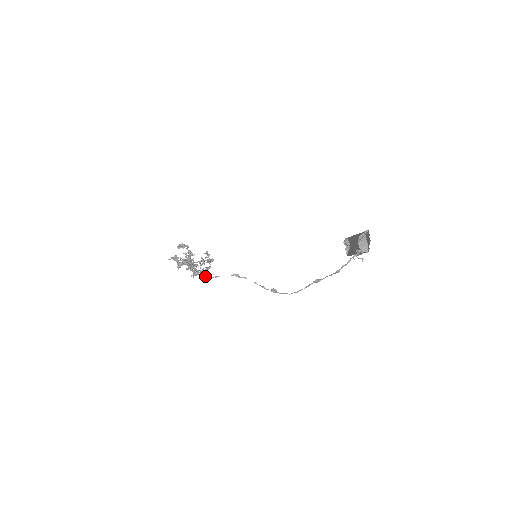
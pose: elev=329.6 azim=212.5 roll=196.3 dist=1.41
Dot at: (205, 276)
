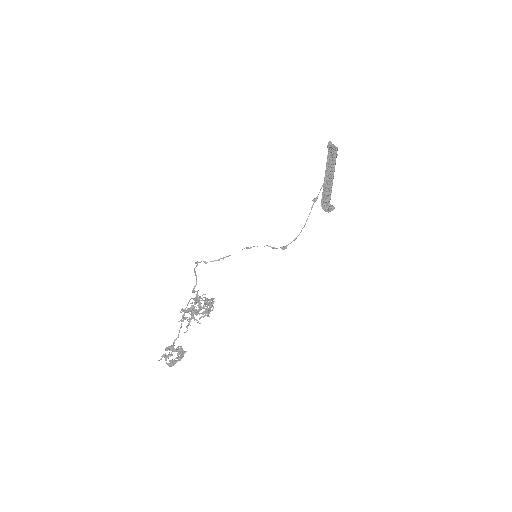
Dot at: (211, 299)
